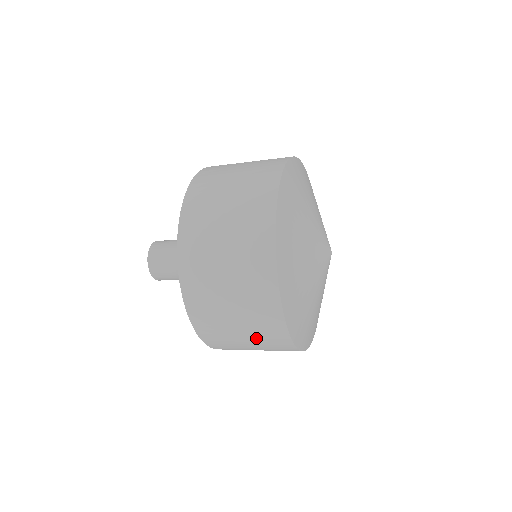
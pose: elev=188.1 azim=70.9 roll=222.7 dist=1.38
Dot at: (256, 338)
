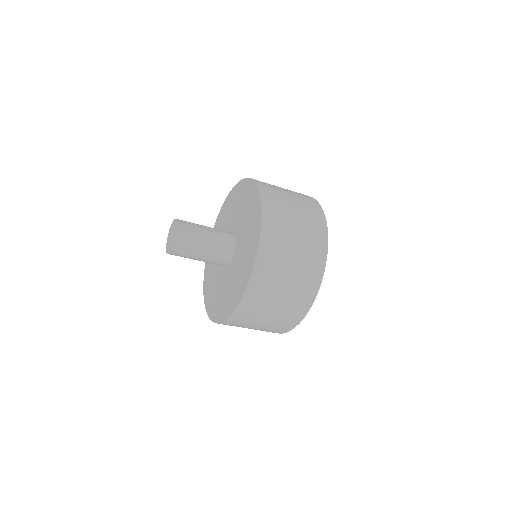
Dot at: (304, 243)
